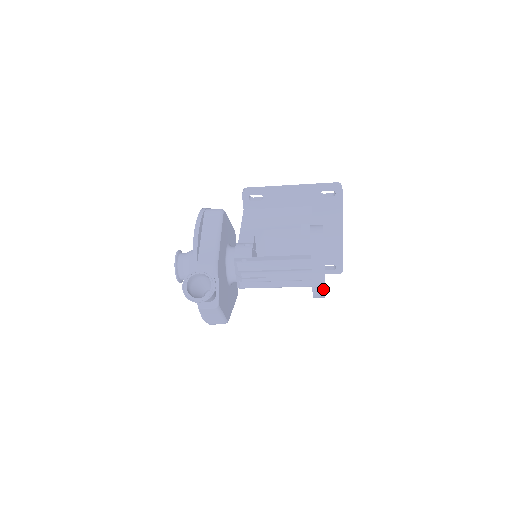
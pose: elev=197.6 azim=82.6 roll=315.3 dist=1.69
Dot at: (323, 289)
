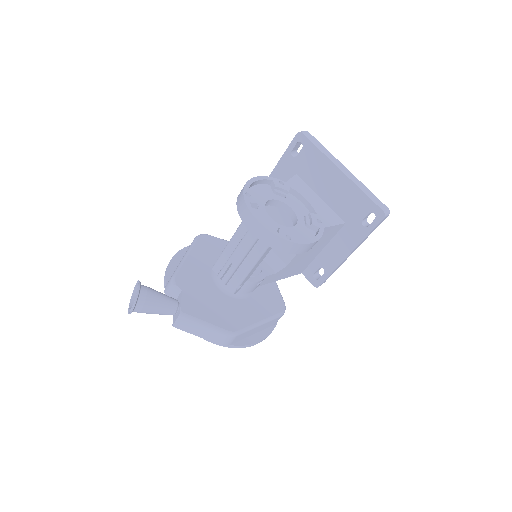
Dot at: (267, 232)
